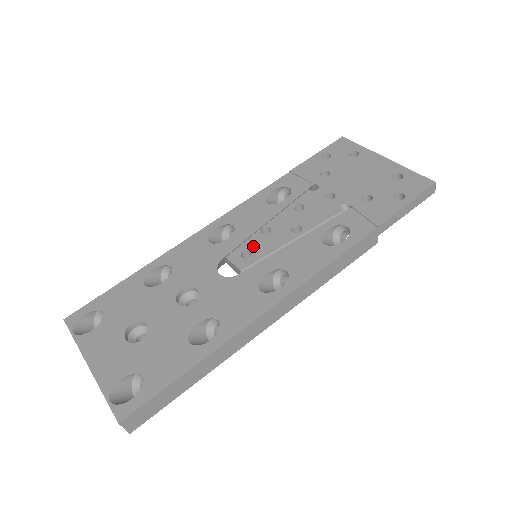
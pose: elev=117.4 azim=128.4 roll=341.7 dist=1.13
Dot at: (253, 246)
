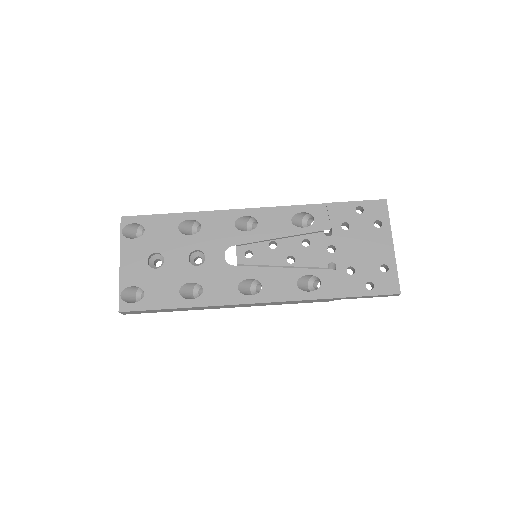
Dot at: (257, 251)
